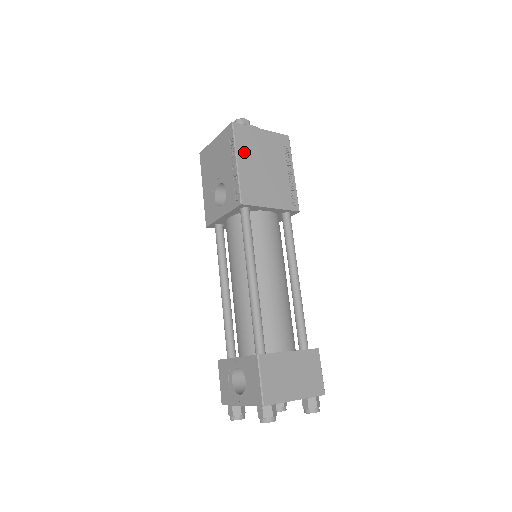
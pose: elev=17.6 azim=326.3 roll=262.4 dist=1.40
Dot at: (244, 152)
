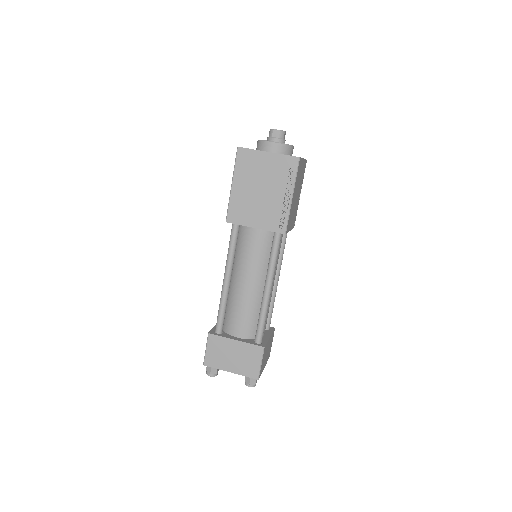
Dot at: (241, 176)
